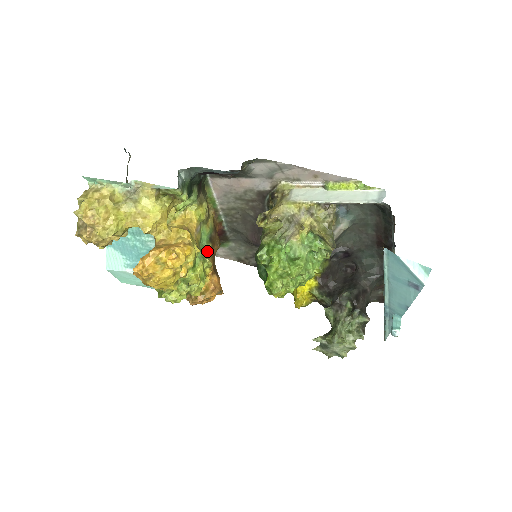
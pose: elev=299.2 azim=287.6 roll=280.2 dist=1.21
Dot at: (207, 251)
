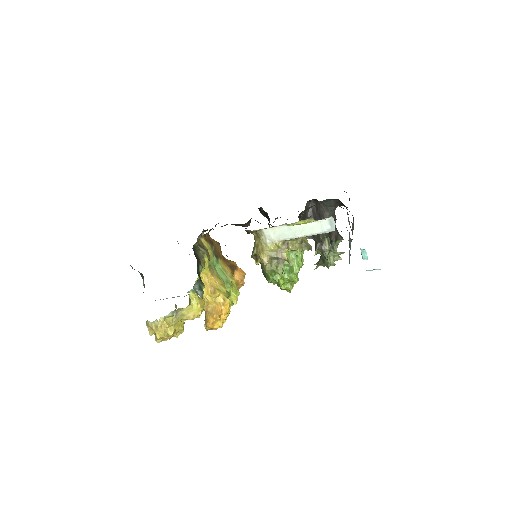
Dot at: (222, 268)
